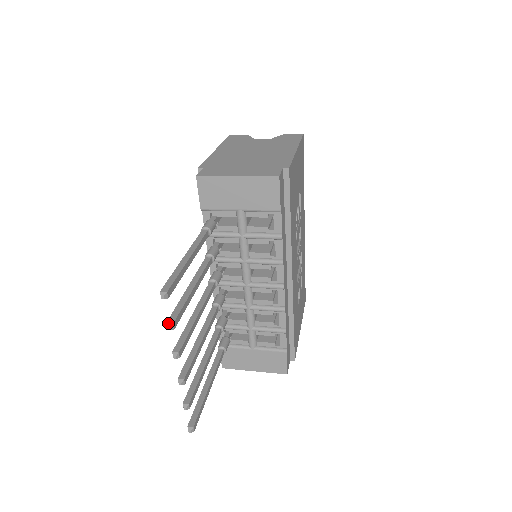
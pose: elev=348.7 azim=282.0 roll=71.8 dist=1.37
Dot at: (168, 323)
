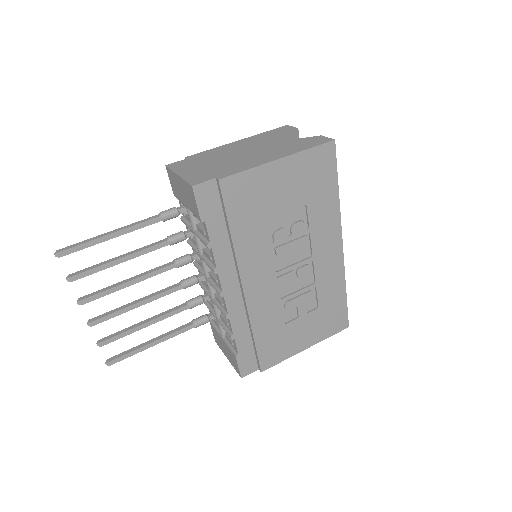
Dot at: (68, 276)
